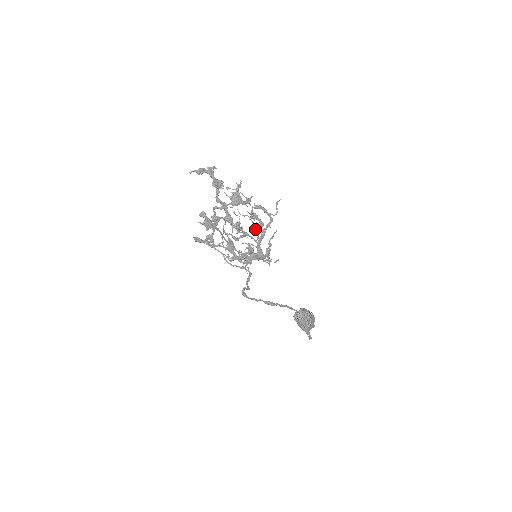
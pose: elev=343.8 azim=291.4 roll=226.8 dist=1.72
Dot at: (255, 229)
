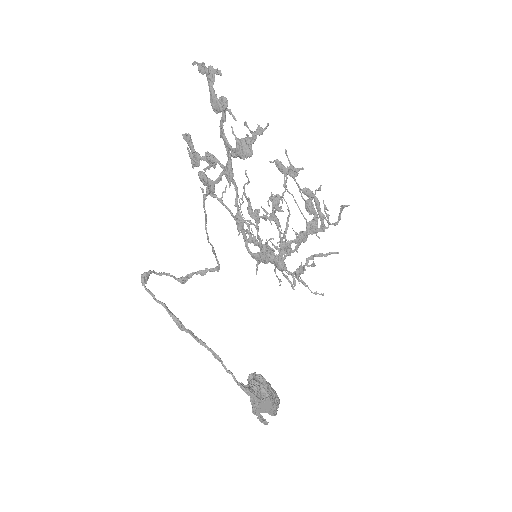
Dot at: occluded
